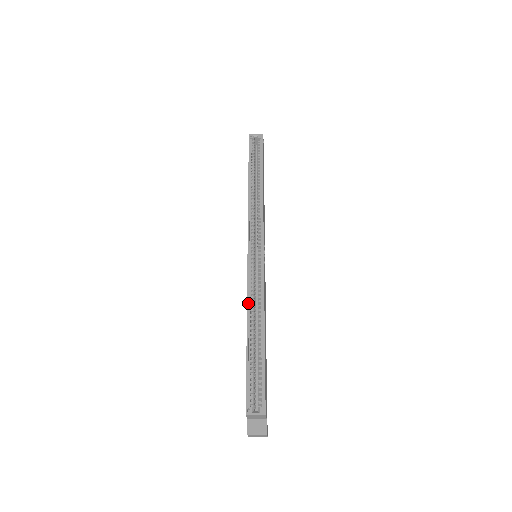
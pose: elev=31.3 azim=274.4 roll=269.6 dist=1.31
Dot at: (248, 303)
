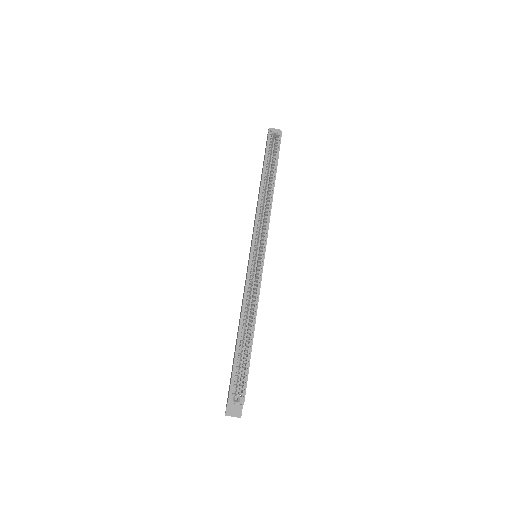
Dot at: (244, 303)
